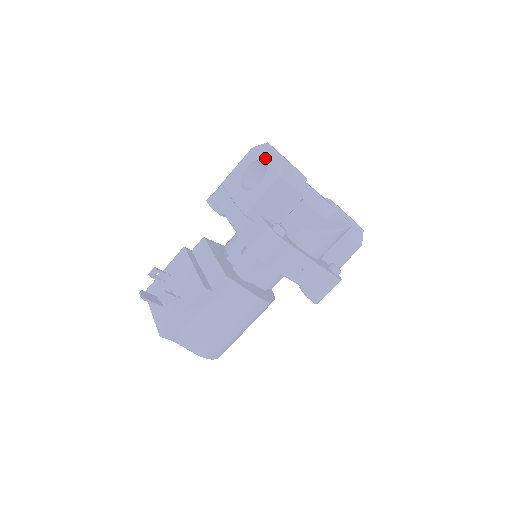
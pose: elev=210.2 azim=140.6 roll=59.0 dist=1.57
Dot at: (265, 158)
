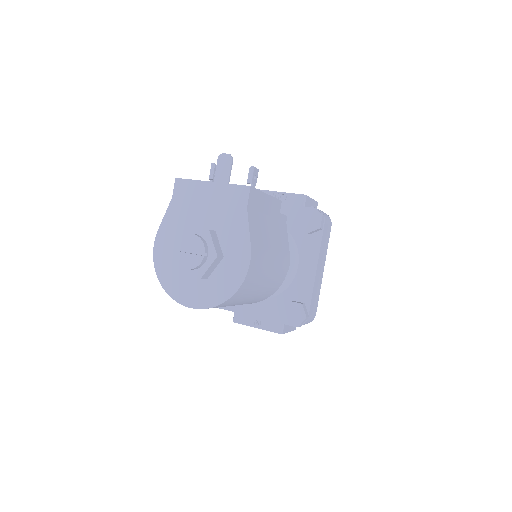
Dot at: occluded
